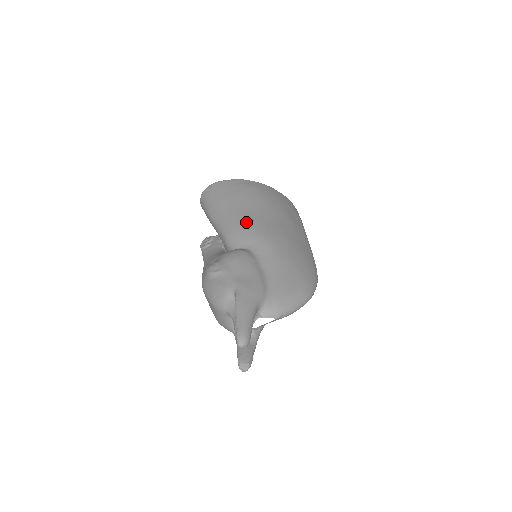
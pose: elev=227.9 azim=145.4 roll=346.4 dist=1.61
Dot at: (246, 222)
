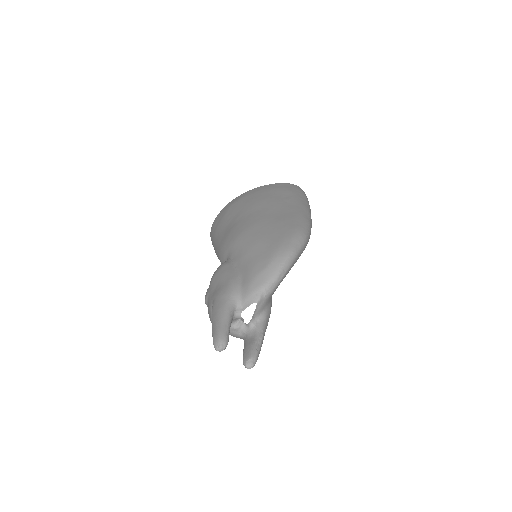
Dot at: (224, 238)
